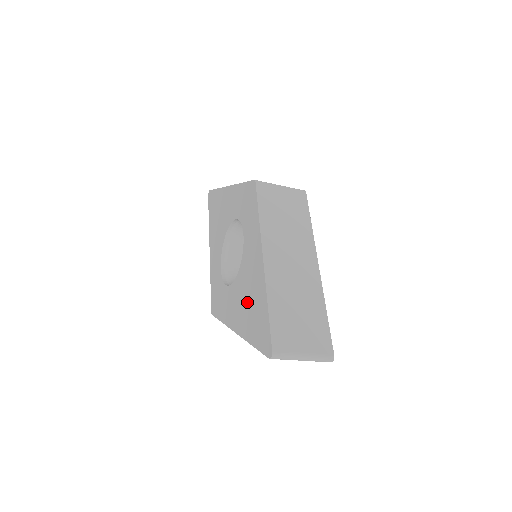
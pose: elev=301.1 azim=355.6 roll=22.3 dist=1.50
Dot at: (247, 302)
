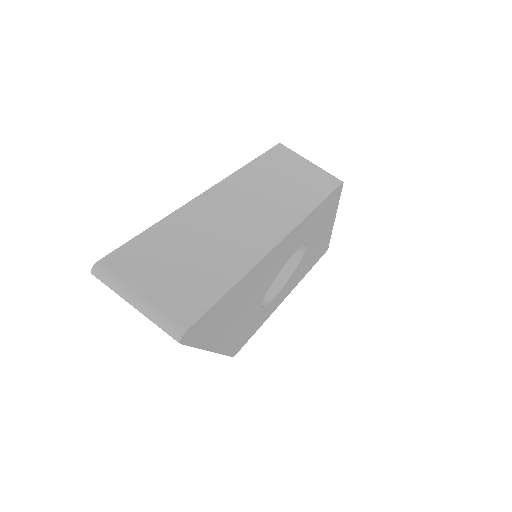
Dot at: occluded
